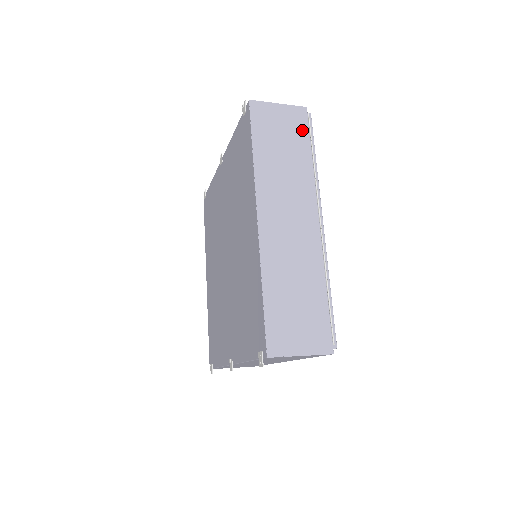
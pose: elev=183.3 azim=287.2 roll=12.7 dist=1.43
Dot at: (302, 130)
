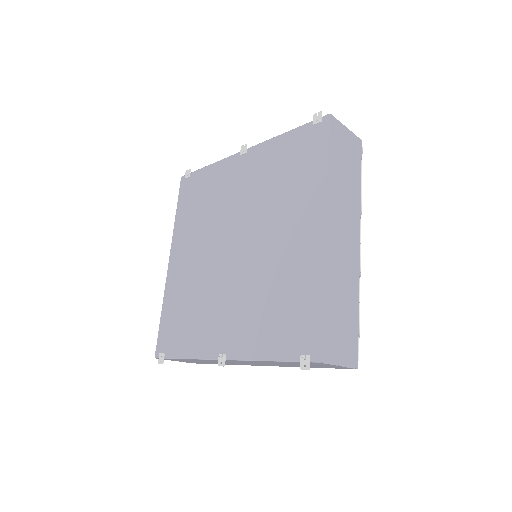
Dot at: (358, 159)
